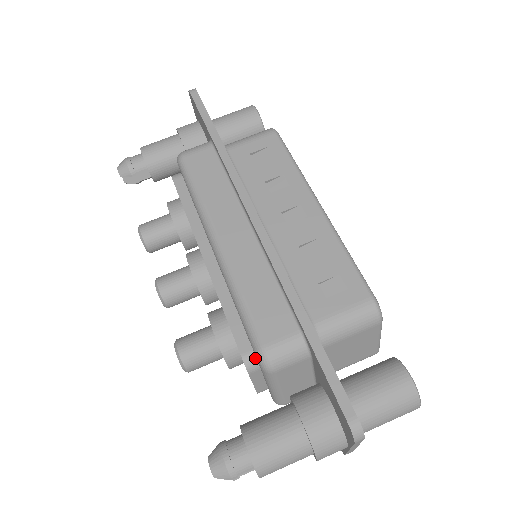
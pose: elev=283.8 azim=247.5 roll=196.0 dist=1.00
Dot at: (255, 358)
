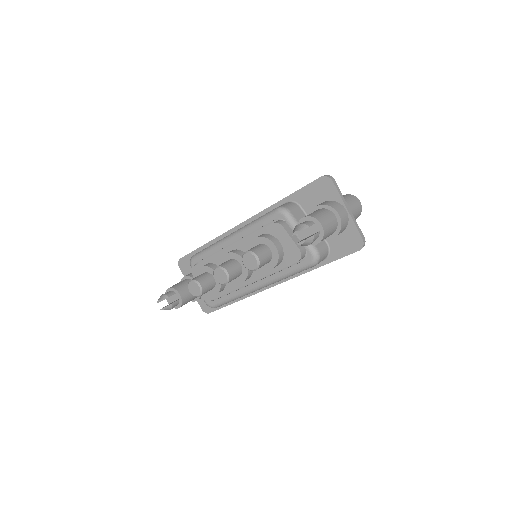
Dot at: (280, 221)
